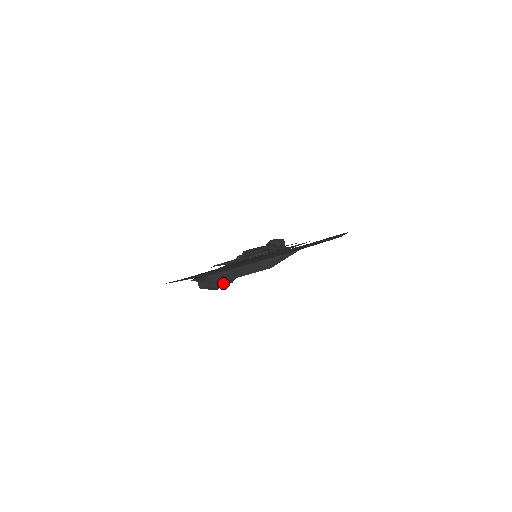
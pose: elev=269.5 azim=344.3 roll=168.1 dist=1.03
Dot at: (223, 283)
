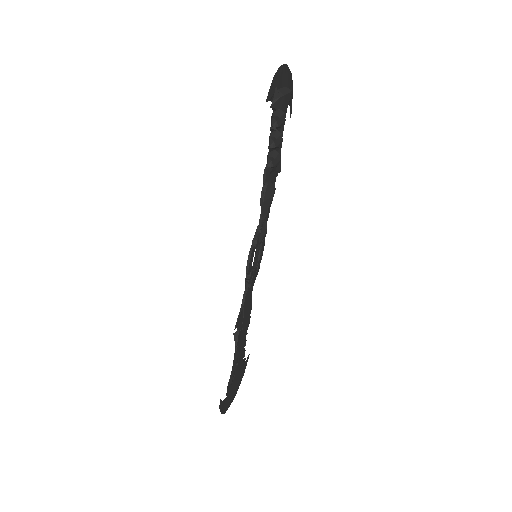
Dot at: (281, 134)
